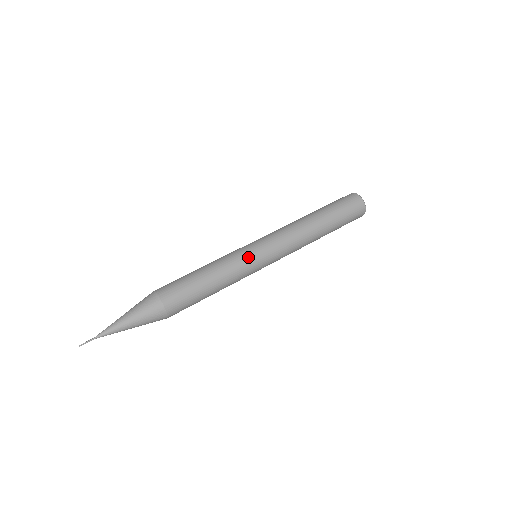
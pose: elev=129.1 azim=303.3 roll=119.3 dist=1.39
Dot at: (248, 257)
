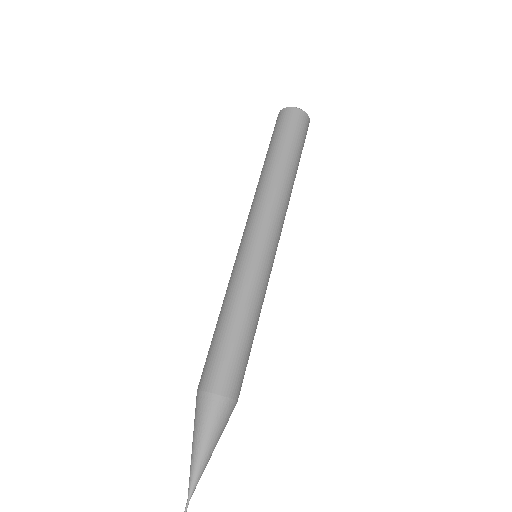
Dot at: (265, 270)
